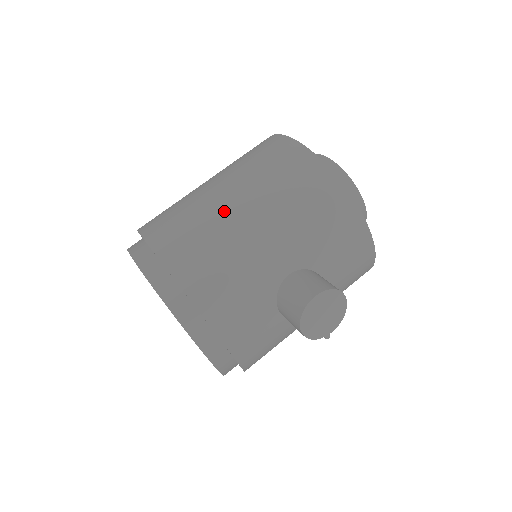
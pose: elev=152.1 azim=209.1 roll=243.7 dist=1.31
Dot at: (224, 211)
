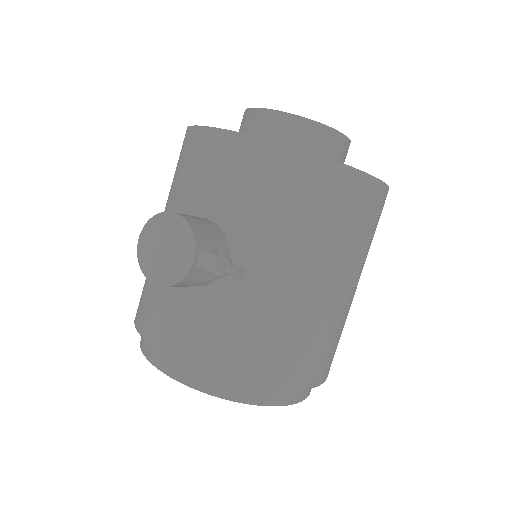
Dot at: occluded
